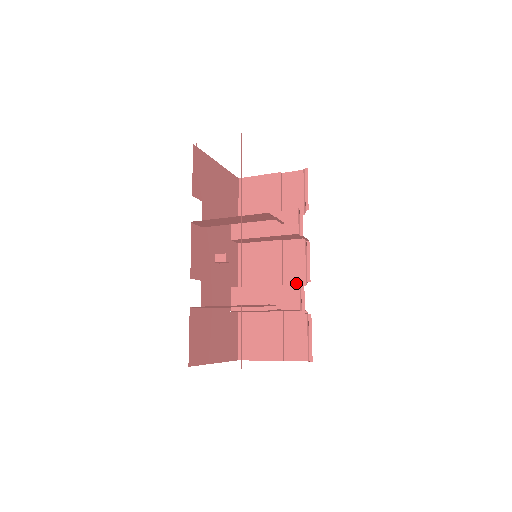
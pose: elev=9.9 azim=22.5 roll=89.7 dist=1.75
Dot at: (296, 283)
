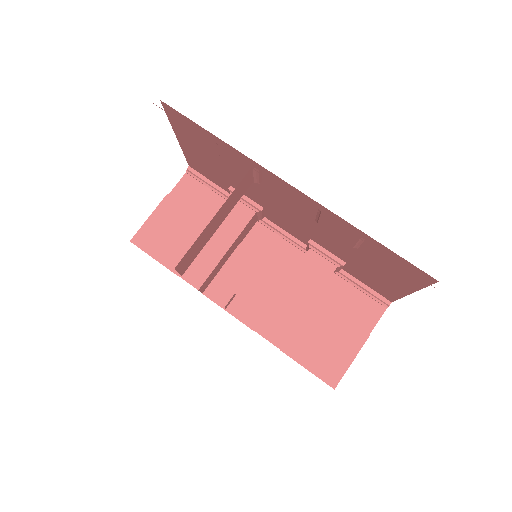
Dot at: (296, 263)
